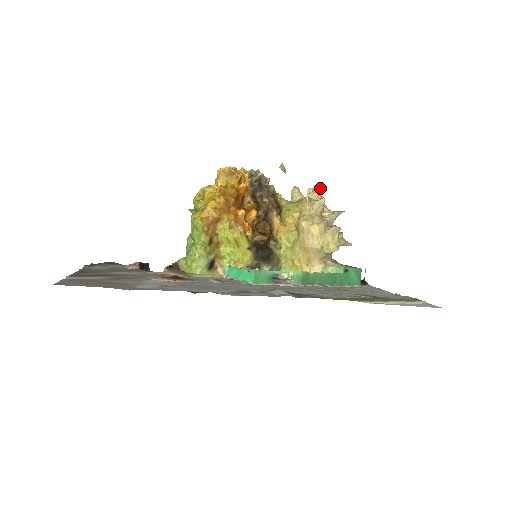
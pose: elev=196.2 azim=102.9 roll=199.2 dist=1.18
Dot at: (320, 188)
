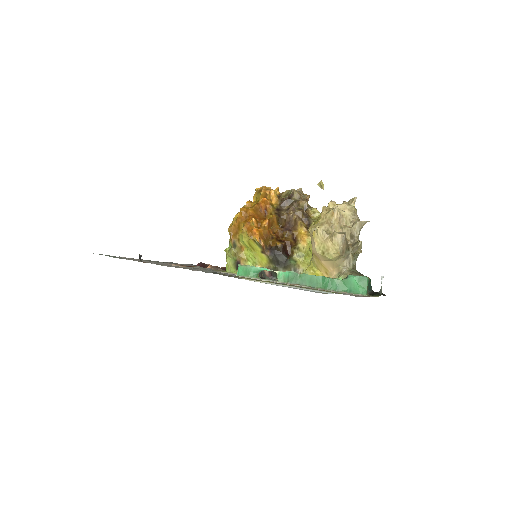
Dot at: (355, 200)
